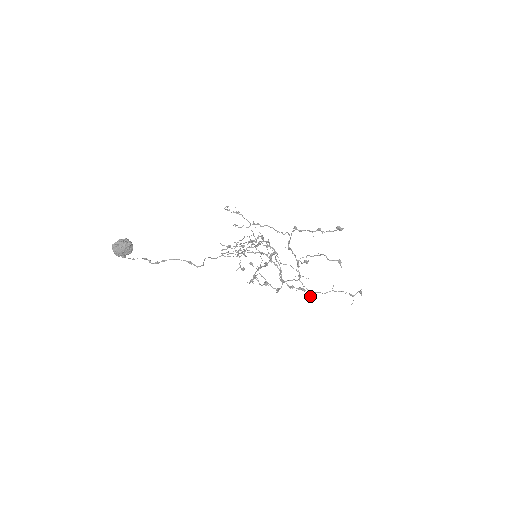
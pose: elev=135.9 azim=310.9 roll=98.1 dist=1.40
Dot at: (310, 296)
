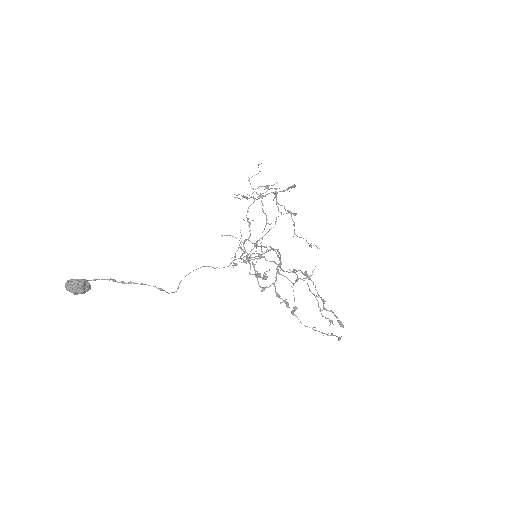
Dot at: (291, 313)
